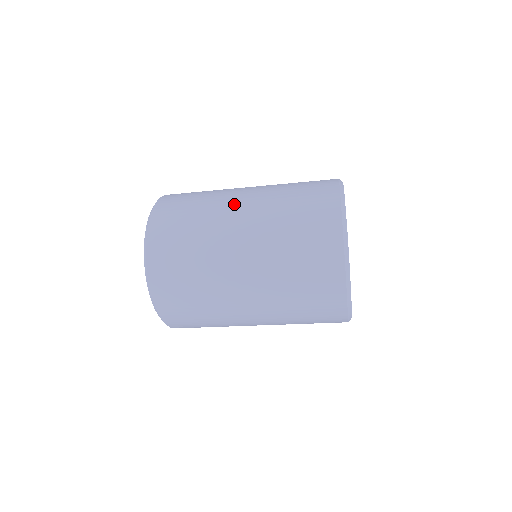
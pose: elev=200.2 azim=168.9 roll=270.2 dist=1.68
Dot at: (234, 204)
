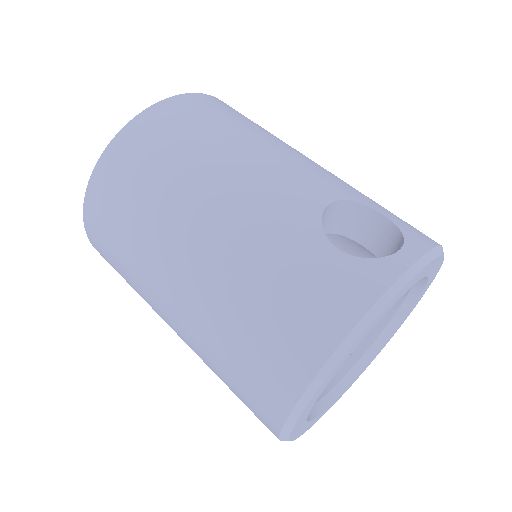
Dot at: (170, 263)
